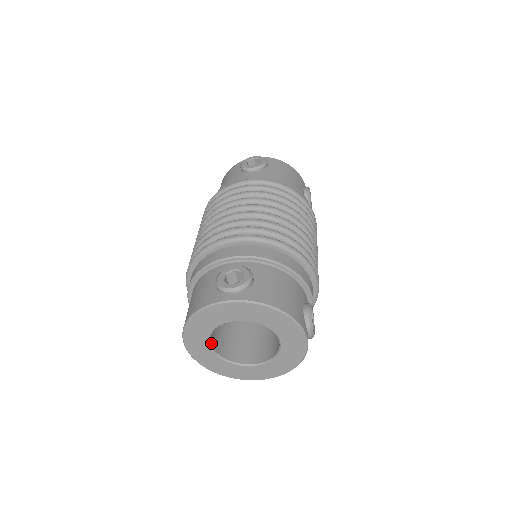
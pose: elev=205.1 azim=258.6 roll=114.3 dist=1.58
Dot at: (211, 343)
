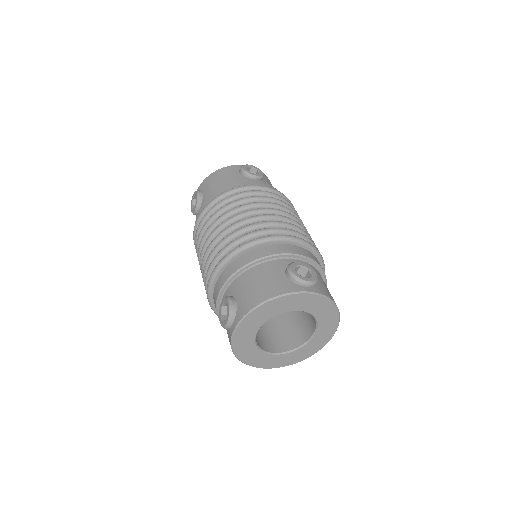
Dot at: (273, 352)
